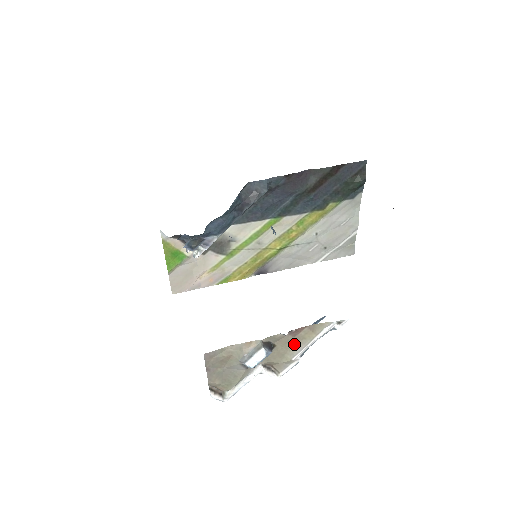
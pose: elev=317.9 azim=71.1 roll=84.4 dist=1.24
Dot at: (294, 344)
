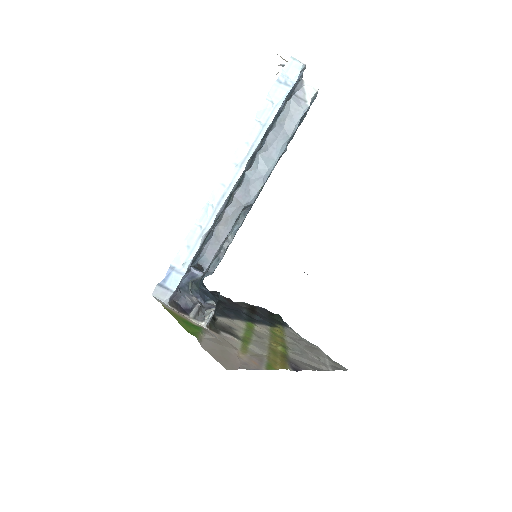
Dot at: occluded
